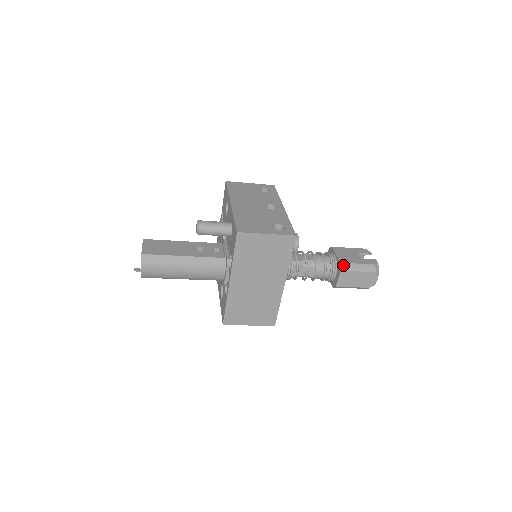
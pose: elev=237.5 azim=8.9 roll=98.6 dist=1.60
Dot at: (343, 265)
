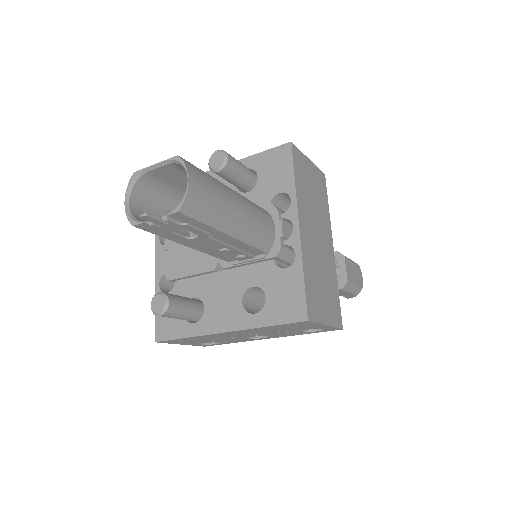
Dot at: (340, 253)
